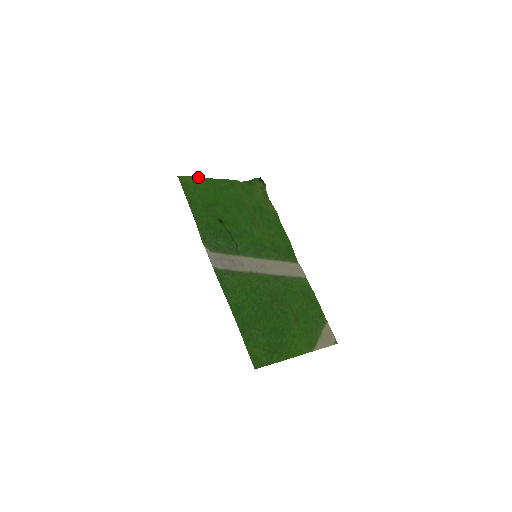
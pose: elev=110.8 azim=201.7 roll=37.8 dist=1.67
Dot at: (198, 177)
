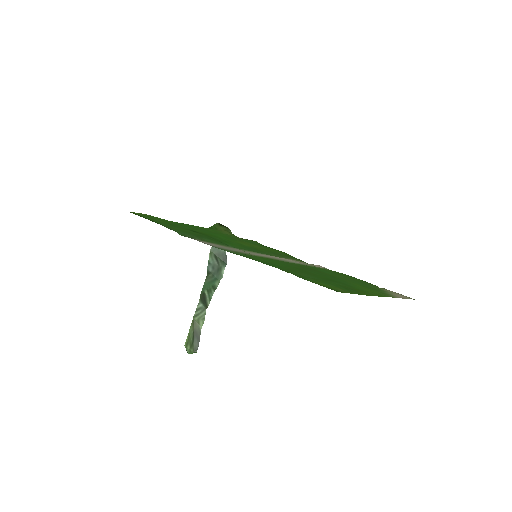
Dot at: (150, 215)
